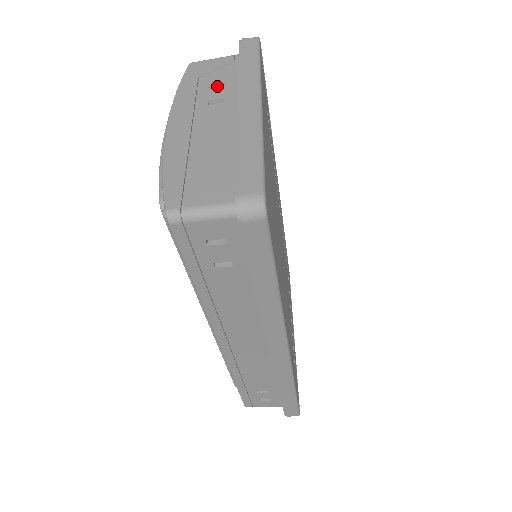
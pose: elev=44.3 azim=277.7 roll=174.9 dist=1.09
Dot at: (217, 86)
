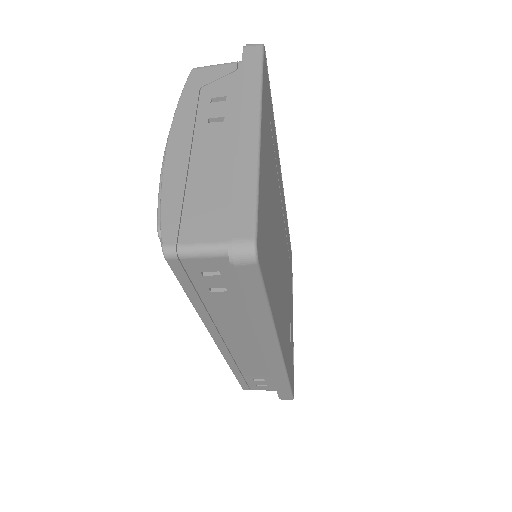
Dot at: (218, 99)
